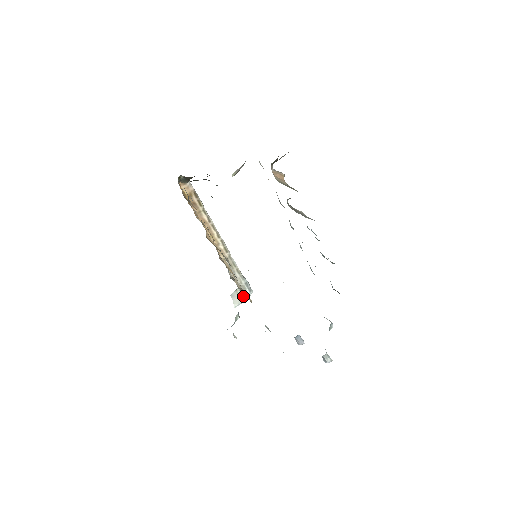
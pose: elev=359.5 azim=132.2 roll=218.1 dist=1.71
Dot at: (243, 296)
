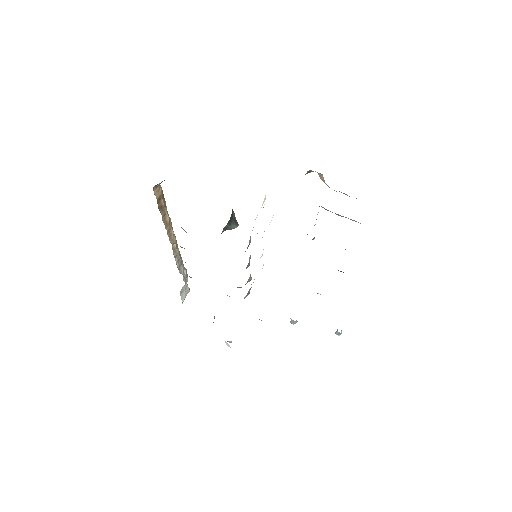
Dot at: (188, 287)
